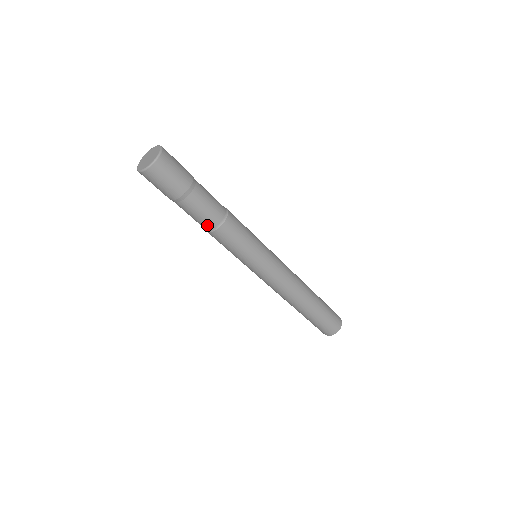
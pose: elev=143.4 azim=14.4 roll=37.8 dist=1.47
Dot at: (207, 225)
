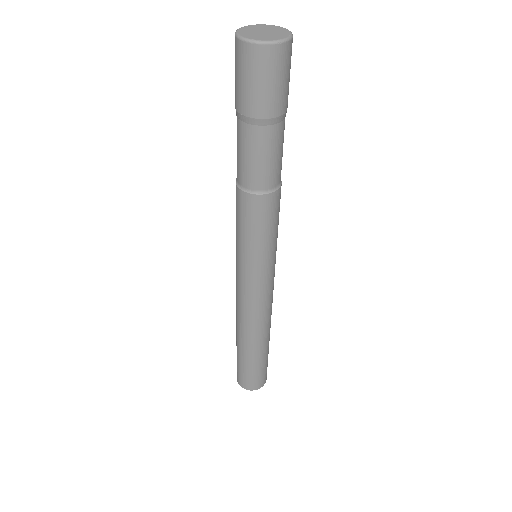
Dot at: (266, 181)
